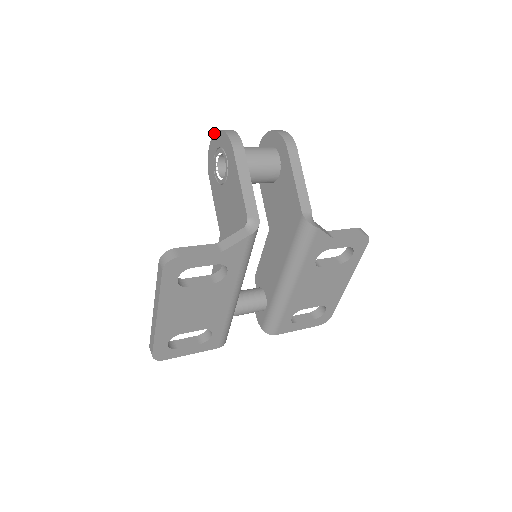
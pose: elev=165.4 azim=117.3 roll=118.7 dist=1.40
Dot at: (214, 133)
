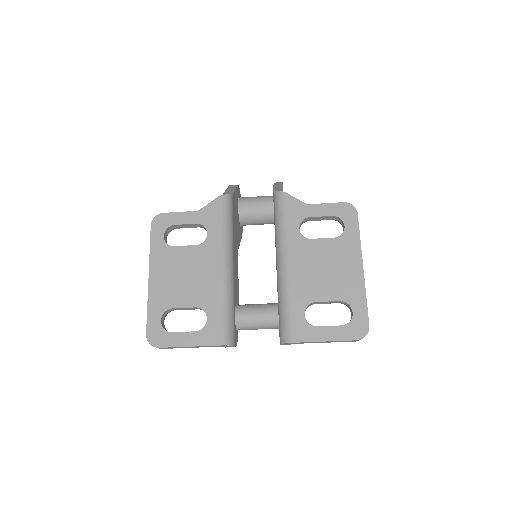
Dot at: occluded
